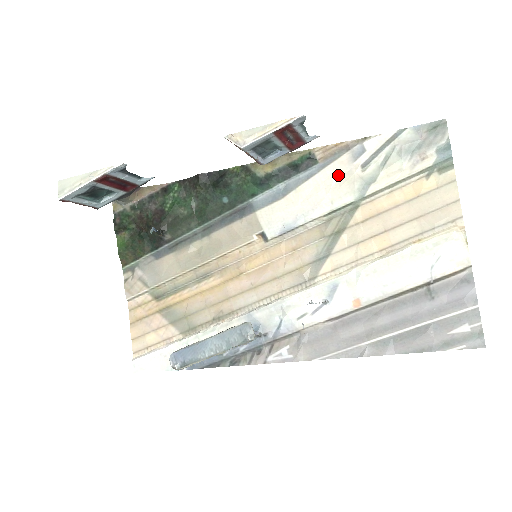
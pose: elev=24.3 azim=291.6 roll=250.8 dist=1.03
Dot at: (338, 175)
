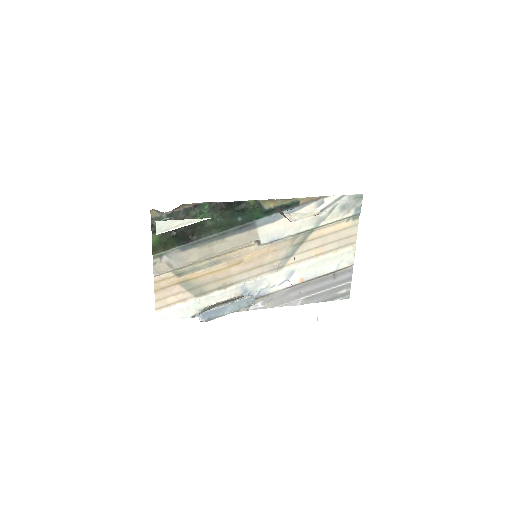
Dot at: occluded
